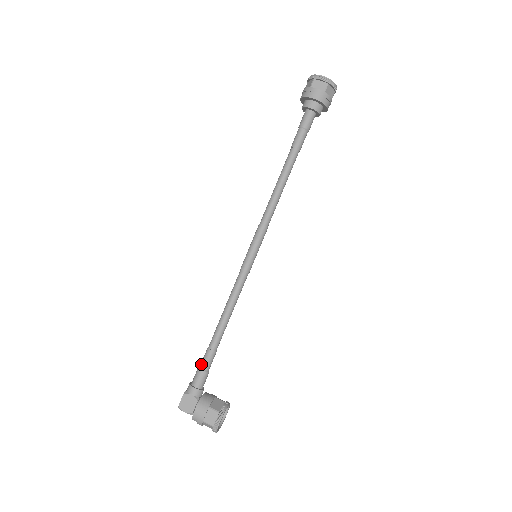
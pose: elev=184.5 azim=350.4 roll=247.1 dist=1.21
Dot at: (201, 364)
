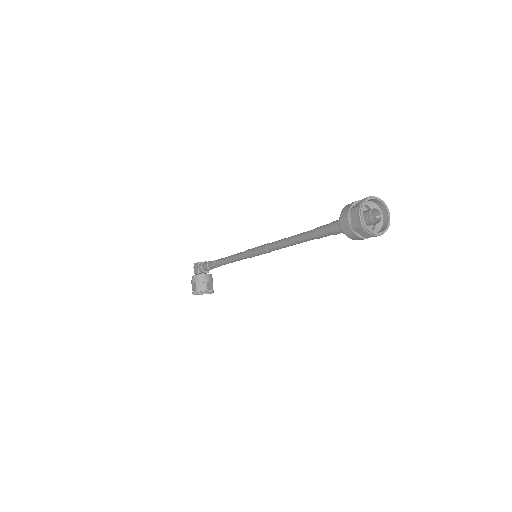
Dot at: (209, 262)
